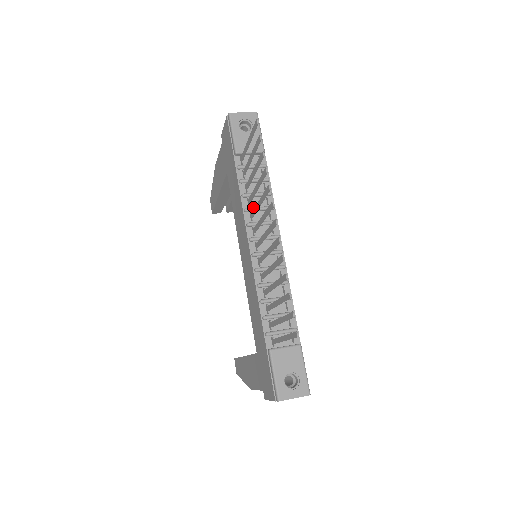
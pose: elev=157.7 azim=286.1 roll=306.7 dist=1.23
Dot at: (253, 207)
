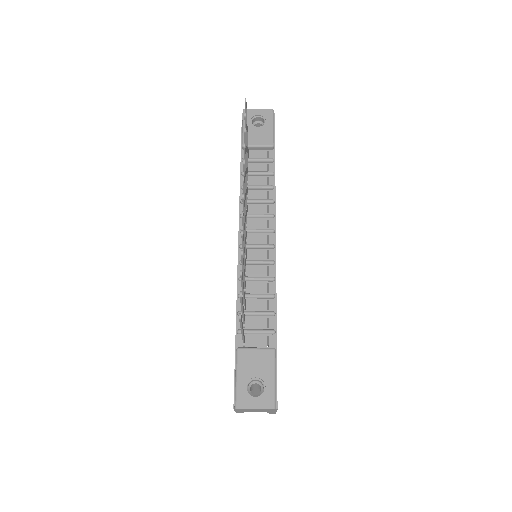
Dot at: (250, 199)
